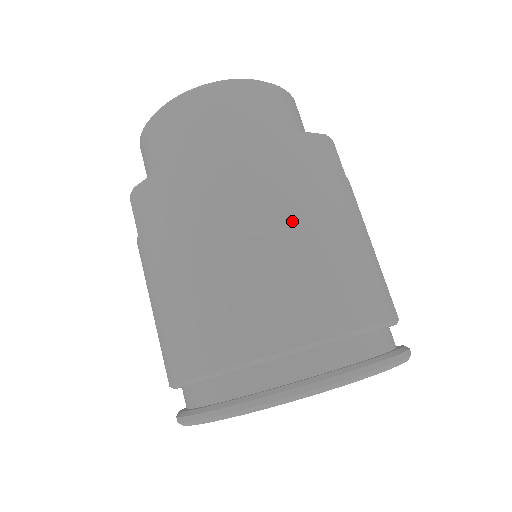
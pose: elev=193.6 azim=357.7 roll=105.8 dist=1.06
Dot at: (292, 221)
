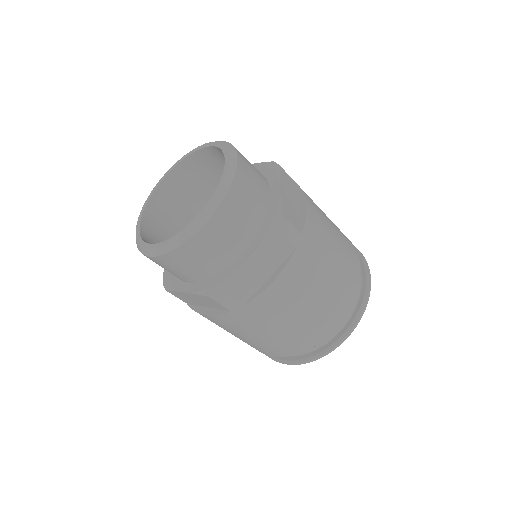
Dot at: (325, 239)
